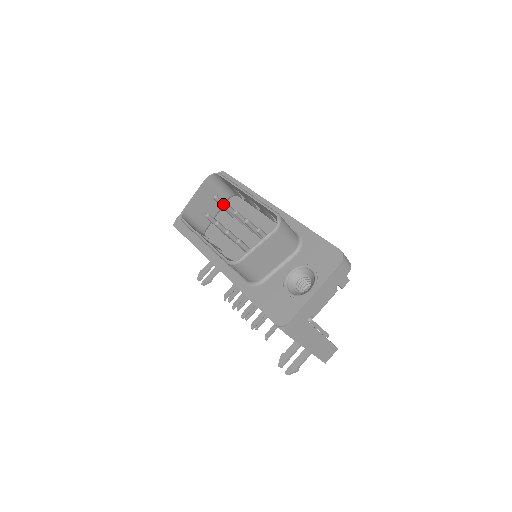
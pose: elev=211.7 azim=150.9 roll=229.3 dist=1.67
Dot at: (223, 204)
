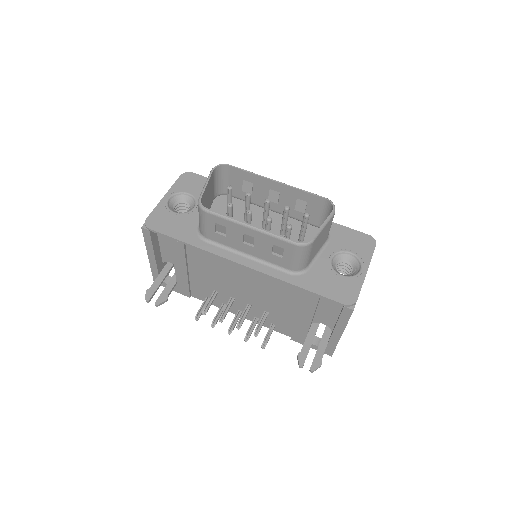
Dot at: (248, 194)
